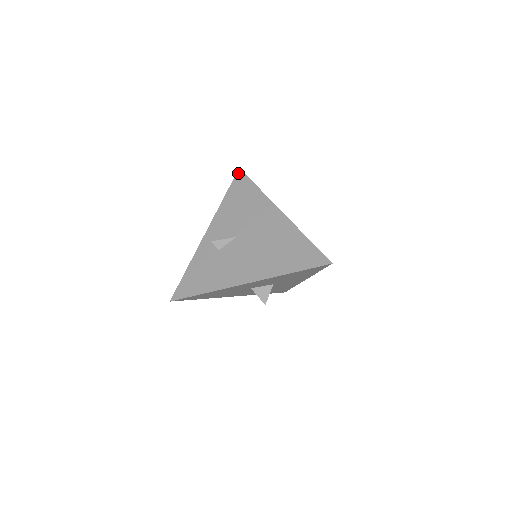
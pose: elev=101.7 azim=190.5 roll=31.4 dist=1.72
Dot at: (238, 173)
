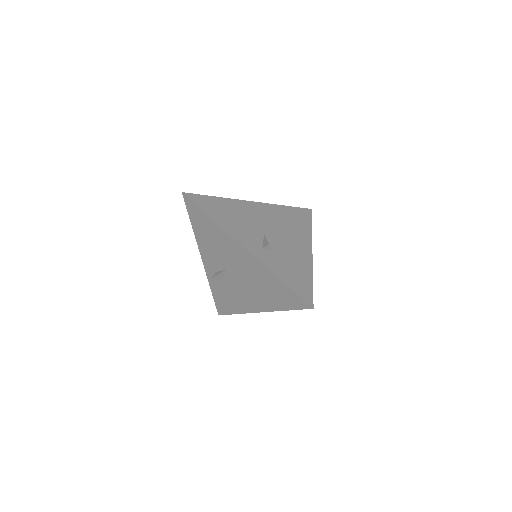
Dot at: (185, 199)
